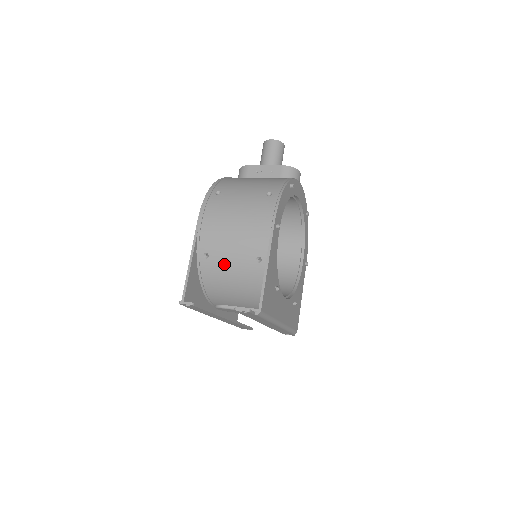
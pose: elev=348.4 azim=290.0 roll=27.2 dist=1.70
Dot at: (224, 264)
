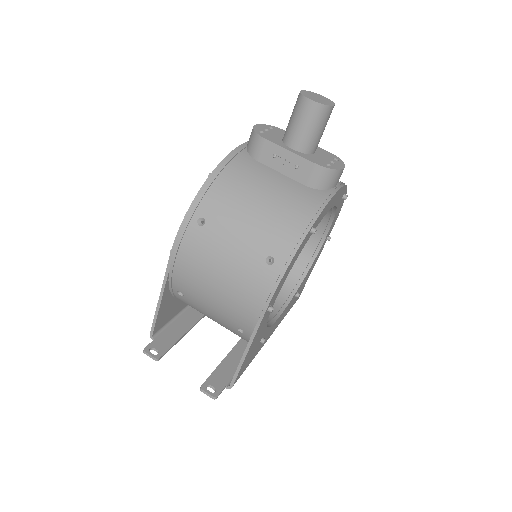
Dot at: (201, 310)
